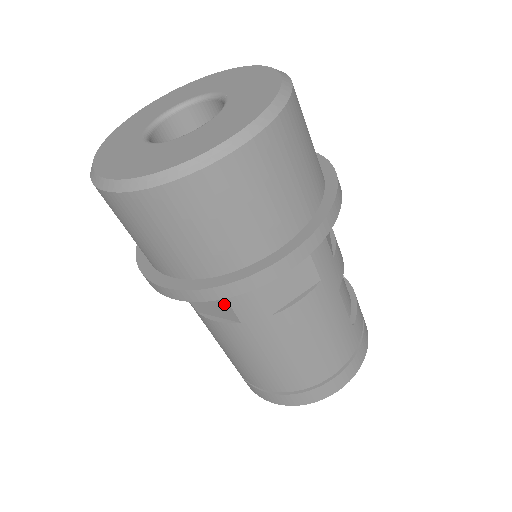
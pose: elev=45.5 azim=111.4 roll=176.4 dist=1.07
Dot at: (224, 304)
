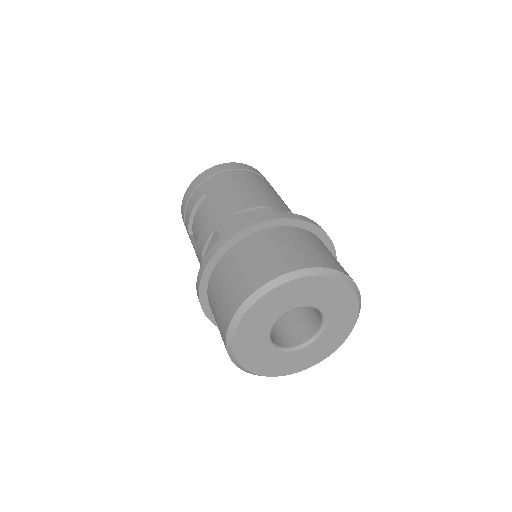
Dot at: occluded
